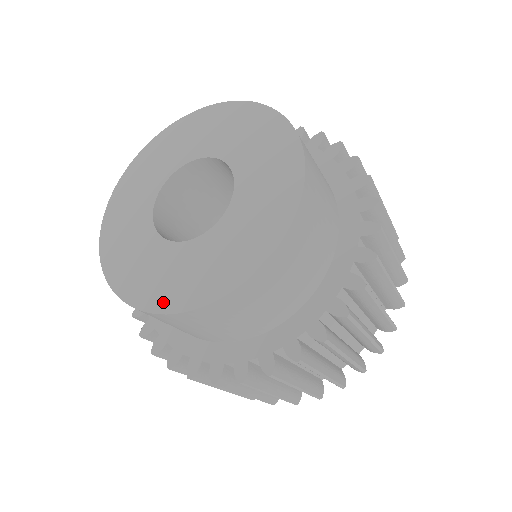
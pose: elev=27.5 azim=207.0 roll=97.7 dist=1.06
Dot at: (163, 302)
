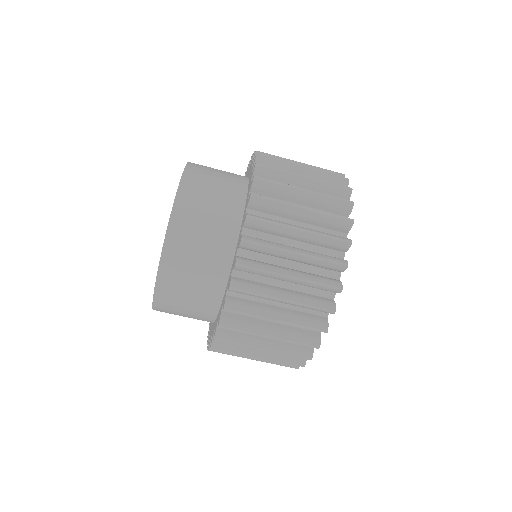
Dot at: occluded
